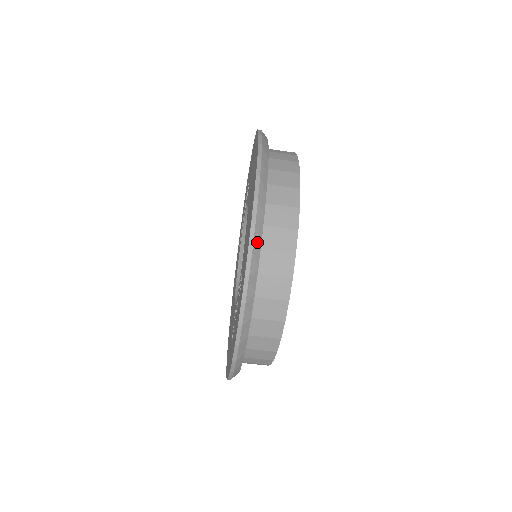
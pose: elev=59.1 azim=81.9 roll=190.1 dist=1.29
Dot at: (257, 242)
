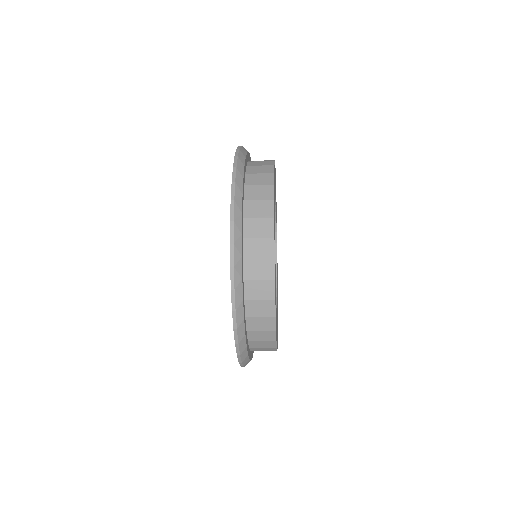
Dot at: (239, 302)
